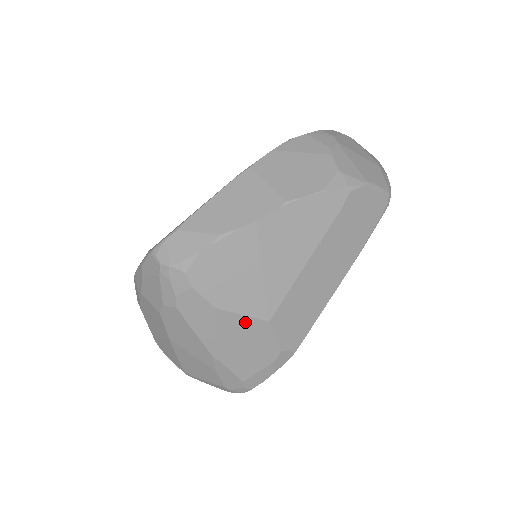
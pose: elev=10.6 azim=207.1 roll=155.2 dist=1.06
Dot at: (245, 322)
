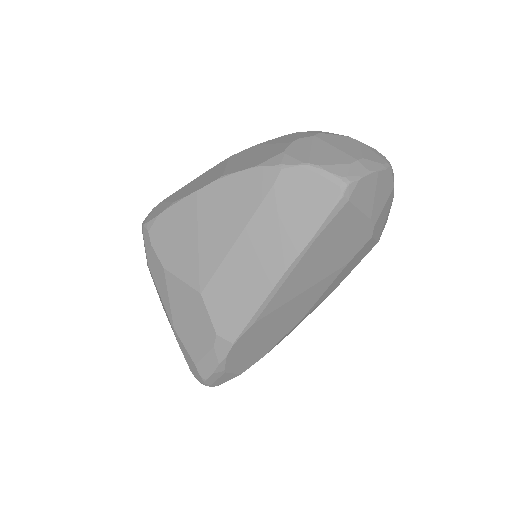
Dot at: (185, 289)
